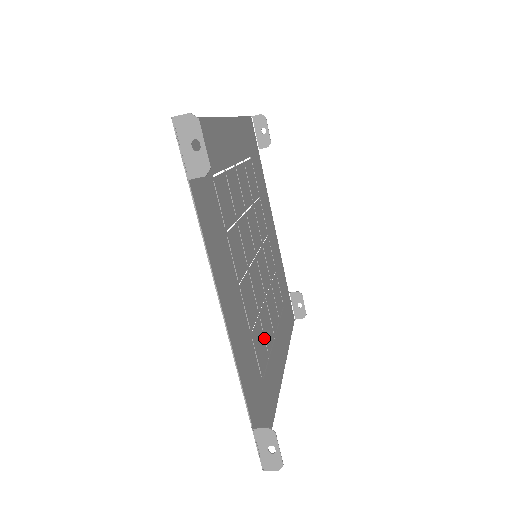
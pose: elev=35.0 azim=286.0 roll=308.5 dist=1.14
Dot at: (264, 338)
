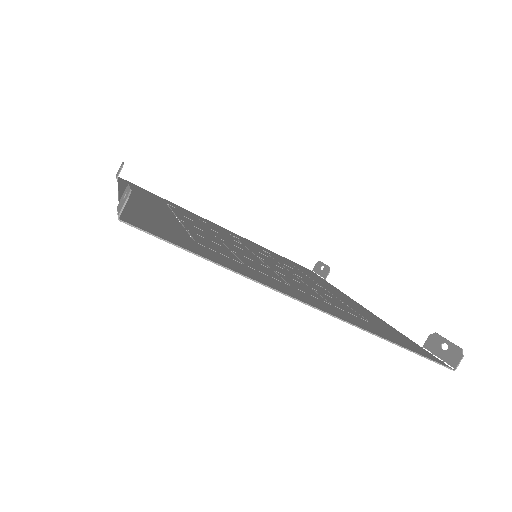
Dot at: (237, 258)
